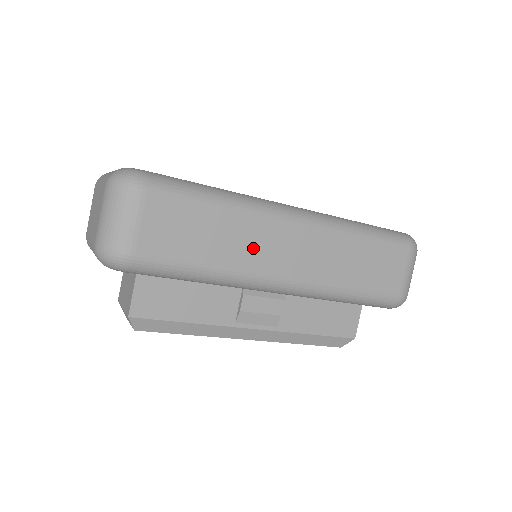
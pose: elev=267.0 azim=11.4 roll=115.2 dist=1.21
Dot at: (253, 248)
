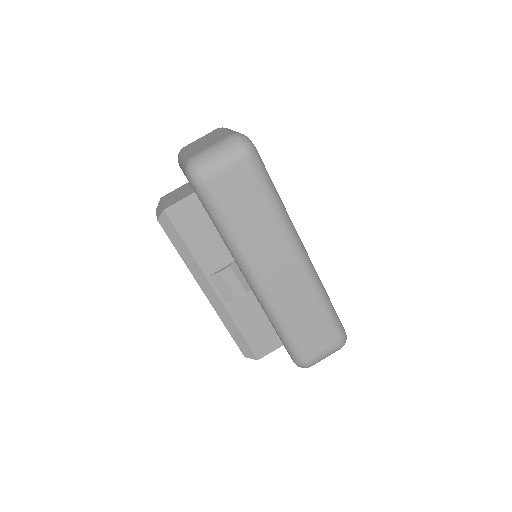
Dot at: (264, 245)
